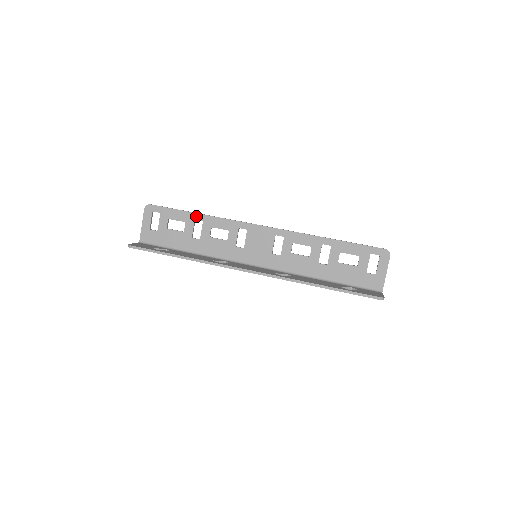
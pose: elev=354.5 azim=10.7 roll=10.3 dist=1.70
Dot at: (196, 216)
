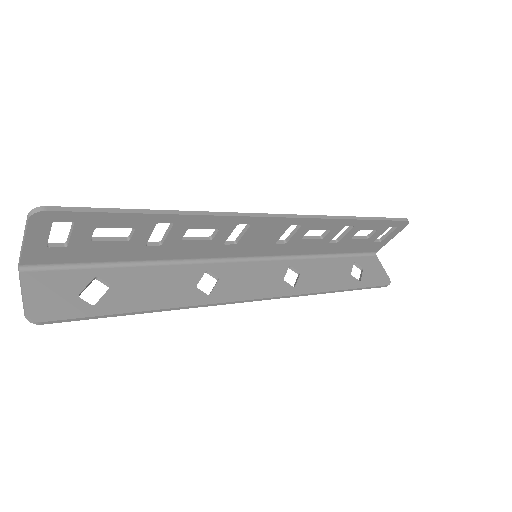
Dot at: (161, 218)
